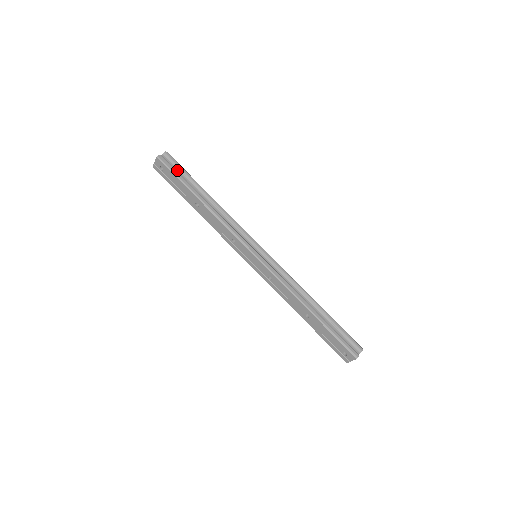
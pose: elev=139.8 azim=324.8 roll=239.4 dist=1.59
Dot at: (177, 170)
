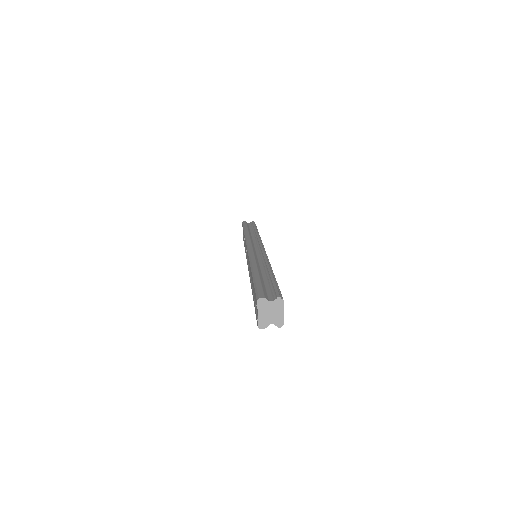
Dot at: (250, 226)
